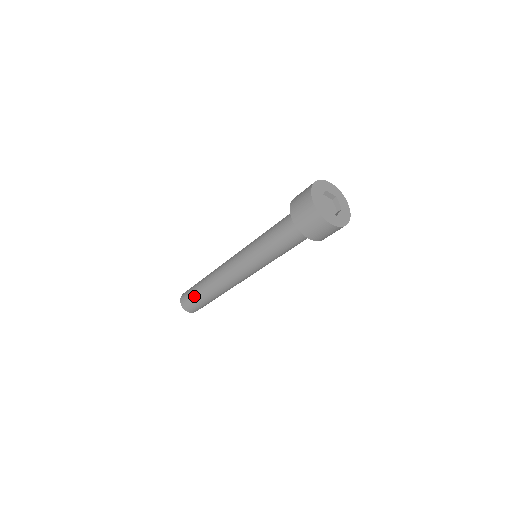
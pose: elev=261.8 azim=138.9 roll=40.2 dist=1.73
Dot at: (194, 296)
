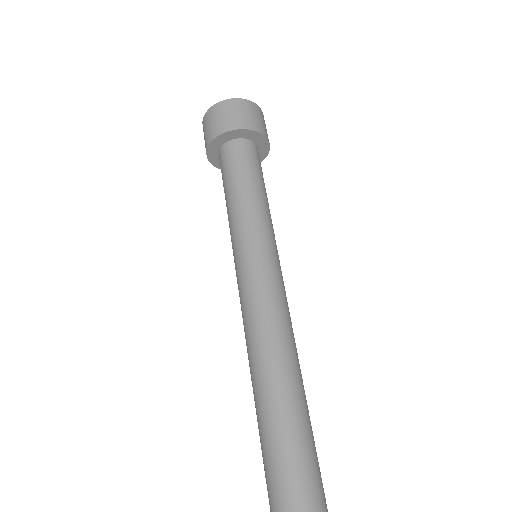
Dot at: (279, 443)
